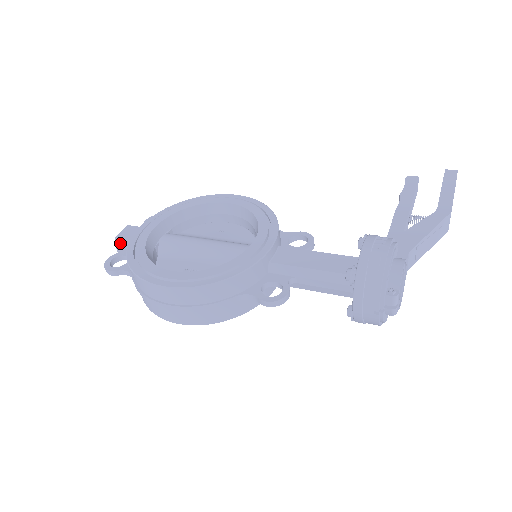
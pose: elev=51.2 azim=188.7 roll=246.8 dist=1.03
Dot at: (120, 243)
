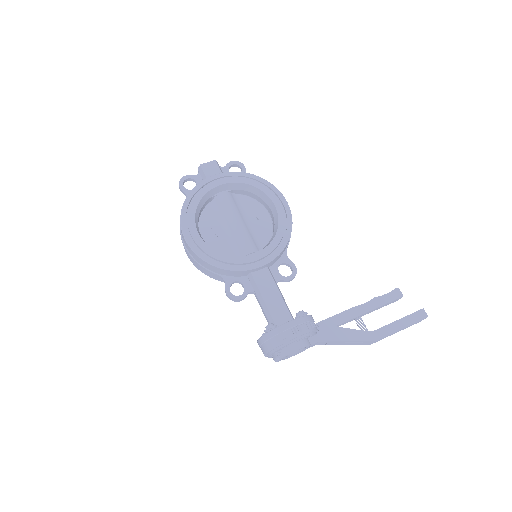
Dot at: (201, 170)
